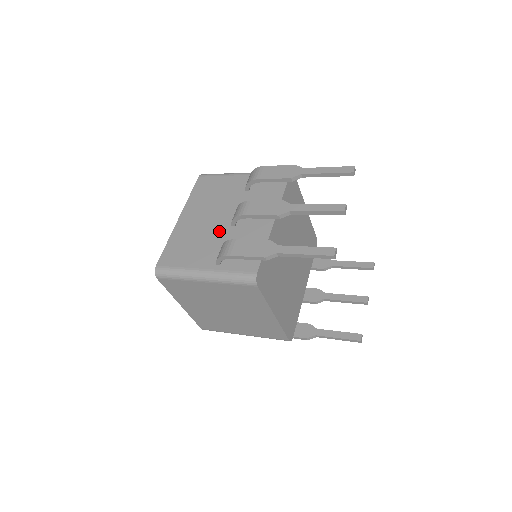
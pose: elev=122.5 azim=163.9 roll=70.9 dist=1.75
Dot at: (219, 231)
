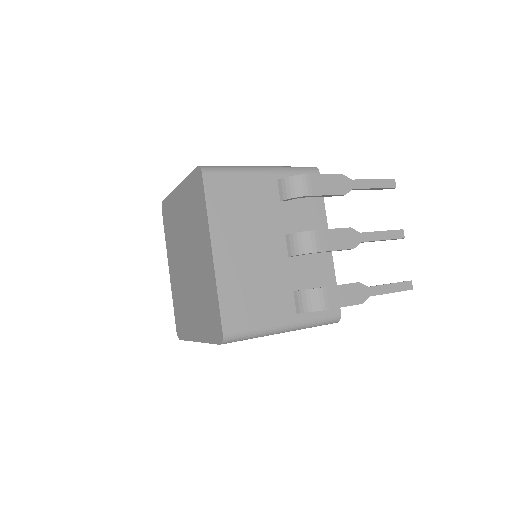
Dot at: (278, 267)
